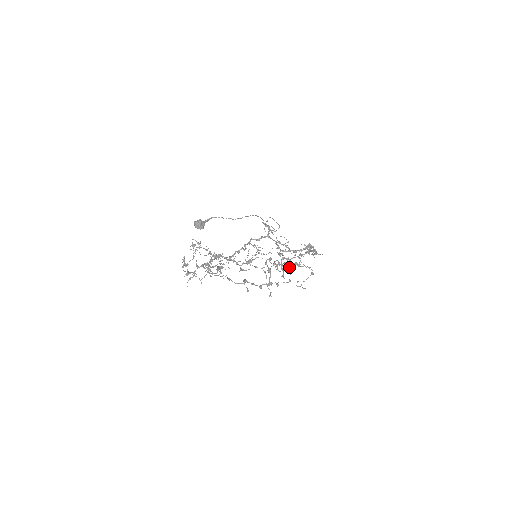
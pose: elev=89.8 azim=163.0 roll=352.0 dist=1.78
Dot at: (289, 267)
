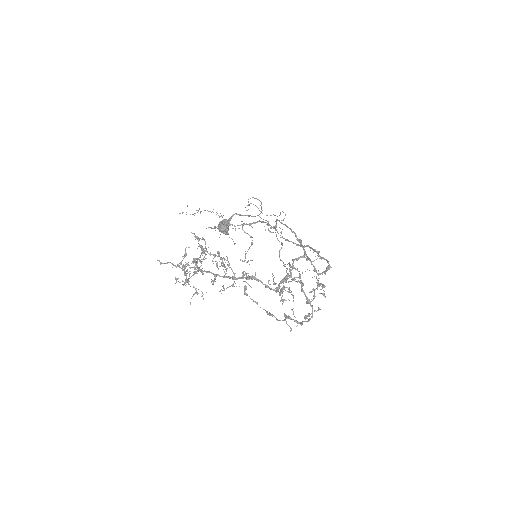
Dot at: (324, 295)
